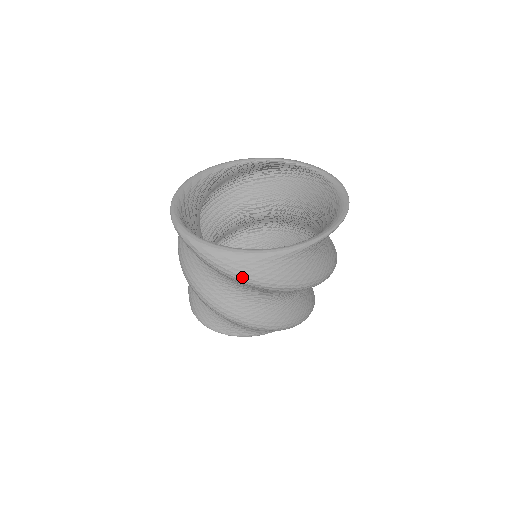
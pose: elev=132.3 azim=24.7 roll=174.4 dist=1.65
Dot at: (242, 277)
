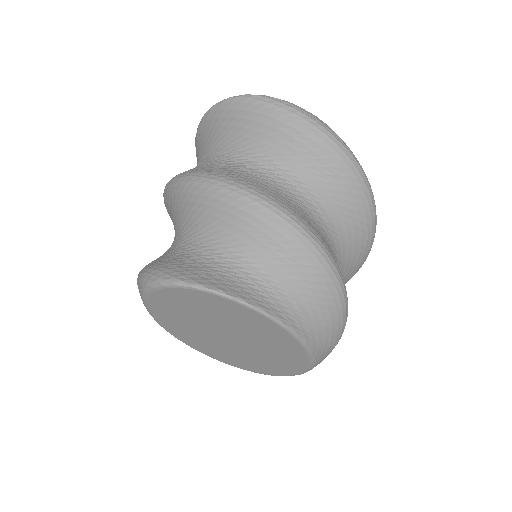
Dot at: (336, 136)
